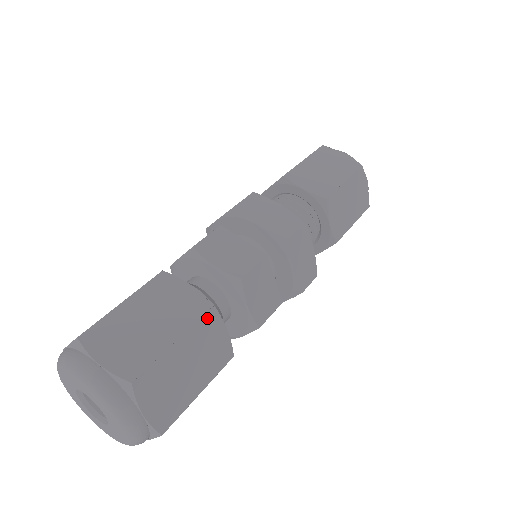
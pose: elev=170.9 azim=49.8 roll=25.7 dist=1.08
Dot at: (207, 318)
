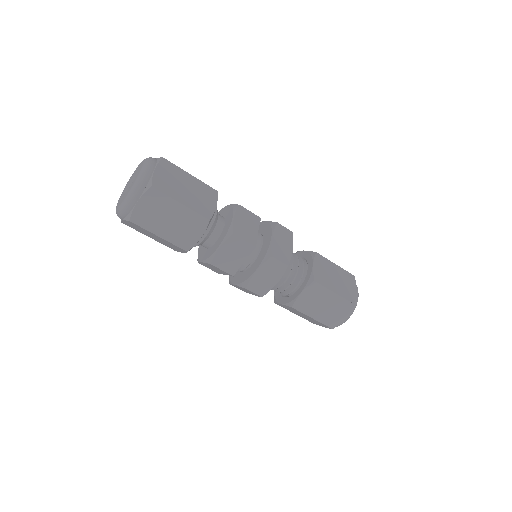
Dot at: (211, 190)
